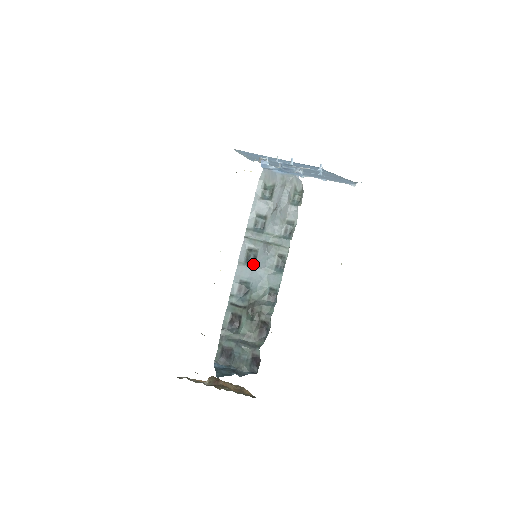
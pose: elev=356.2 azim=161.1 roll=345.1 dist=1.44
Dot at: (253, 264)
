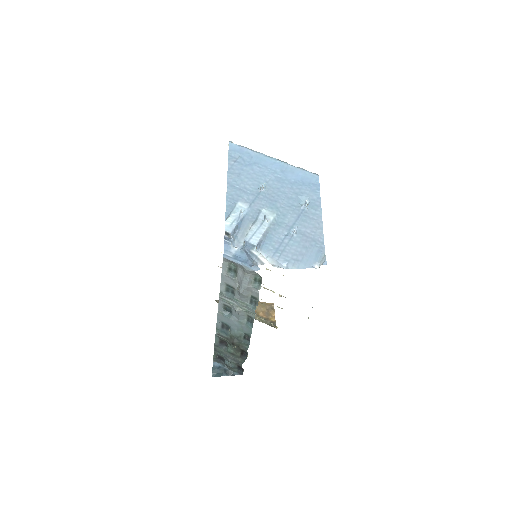
Dot at: (230, 314)
